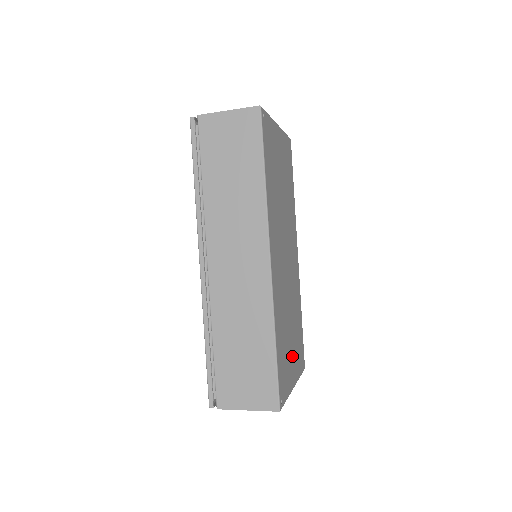
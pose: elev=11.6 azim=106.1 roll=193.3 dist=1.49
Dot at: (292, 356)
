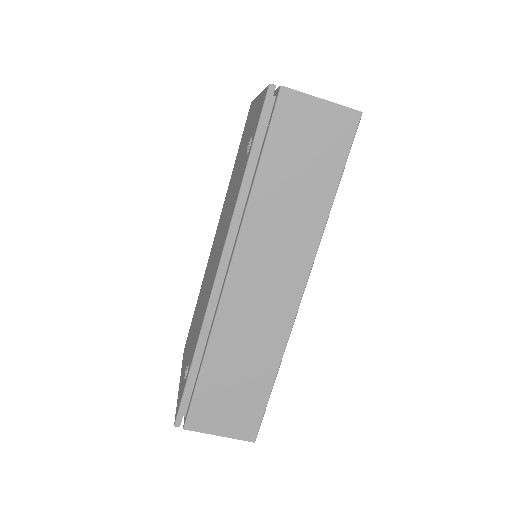
Dot at: occluded
